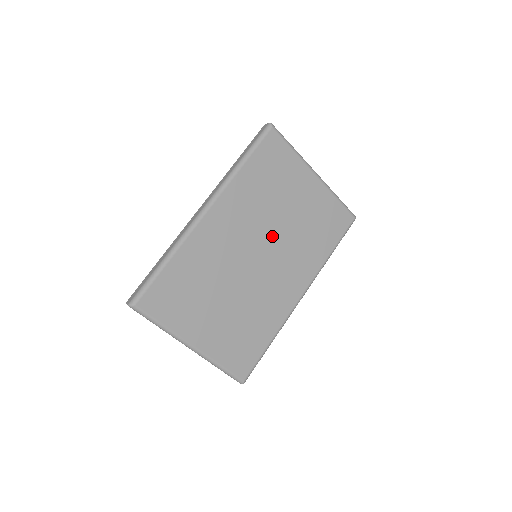
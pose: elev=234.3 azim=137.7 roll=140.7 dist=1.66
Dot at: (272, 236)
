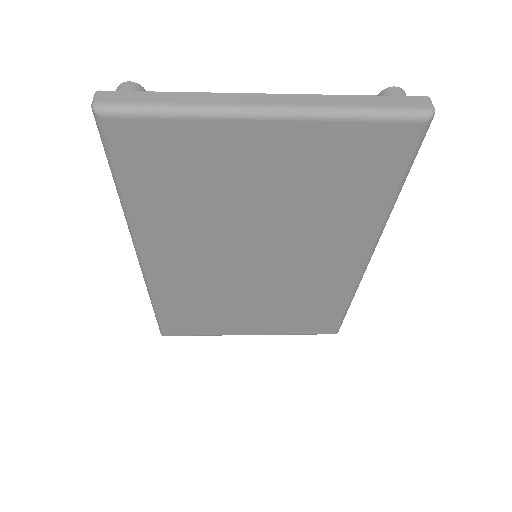
Dot at: (257, 236)
